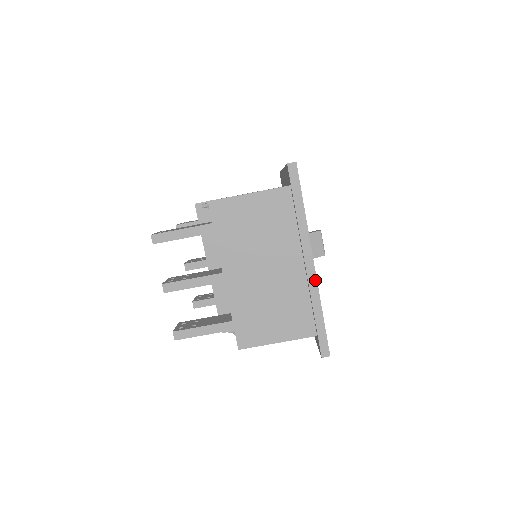
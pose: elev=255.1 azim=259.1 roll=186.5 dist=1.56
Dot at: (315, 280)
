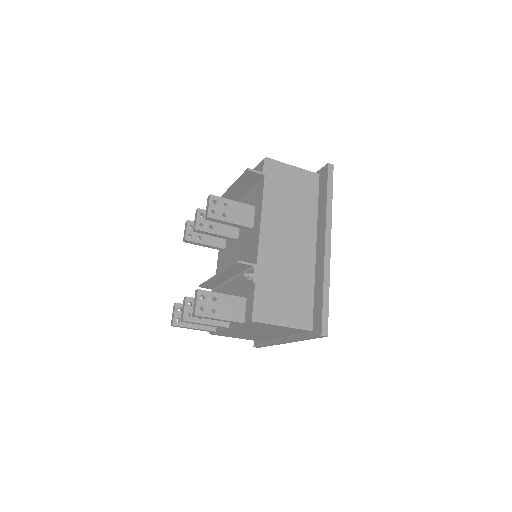
Dot at: occluded
